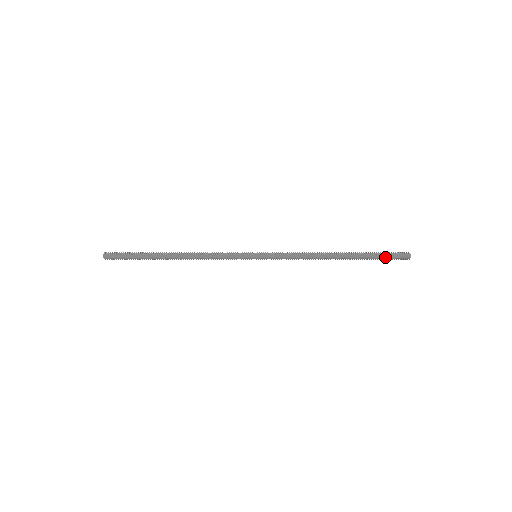
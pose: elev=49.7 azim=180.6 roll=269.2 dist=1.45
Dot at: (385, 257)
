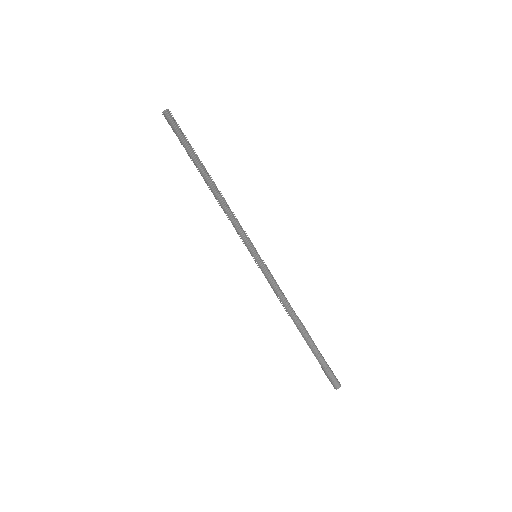
Dot at: (326, 368)
